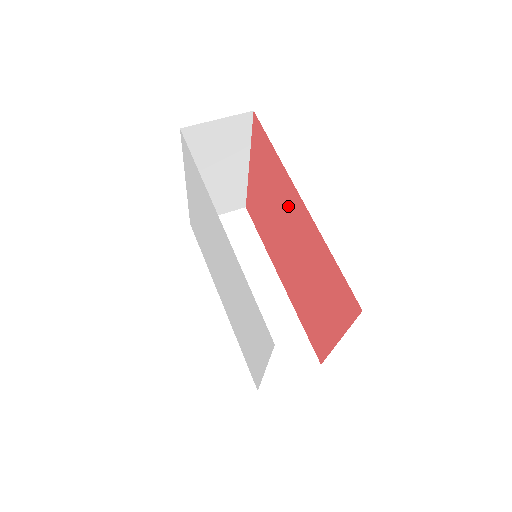
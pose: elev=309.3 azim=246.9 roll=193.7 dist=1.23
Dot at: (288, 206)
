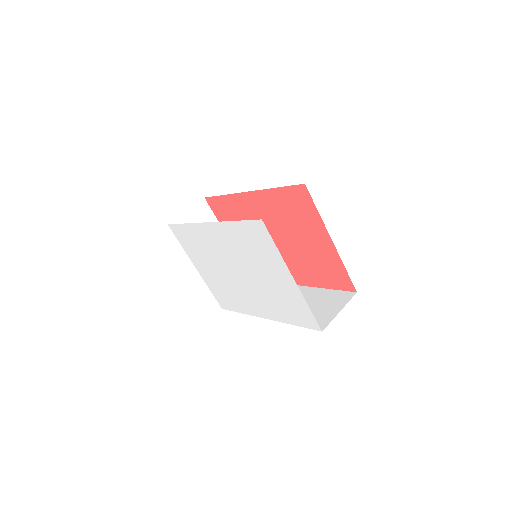
Dot at: (251, 214)
